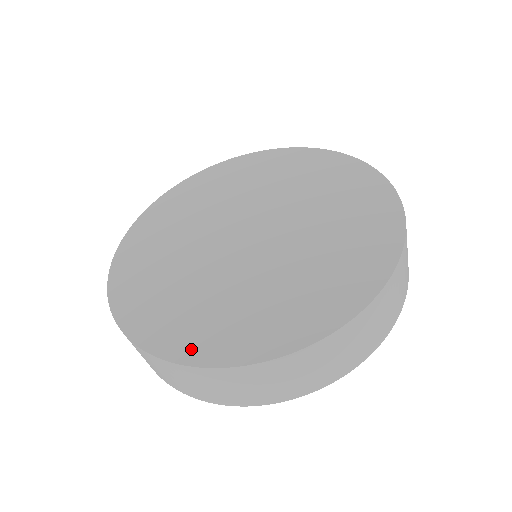
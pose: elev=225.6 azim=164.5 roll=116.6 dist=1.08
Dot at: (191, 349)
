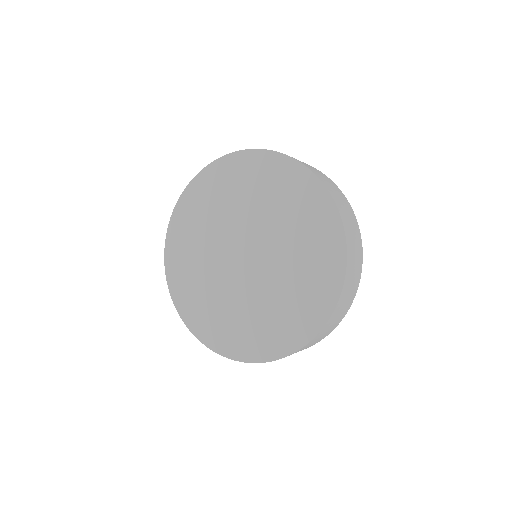
Dot at: (299, 336)
